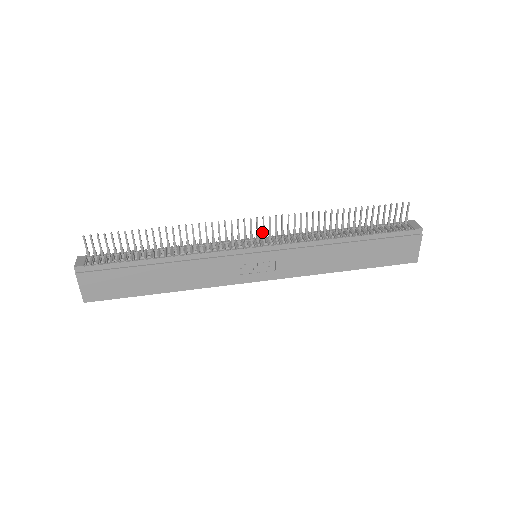
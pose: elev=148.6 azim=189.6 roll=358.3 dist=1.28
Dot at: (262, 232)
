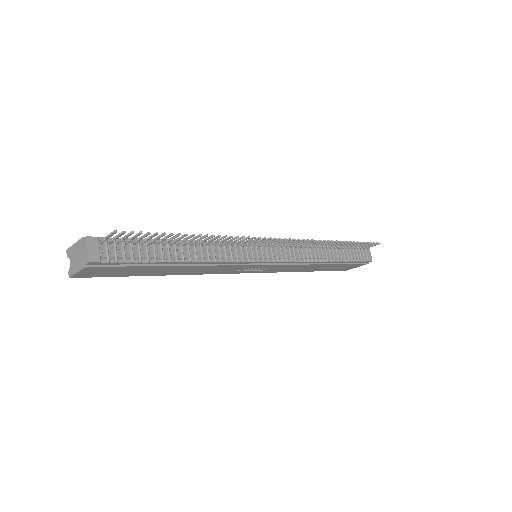
Dot at: (277, 243)
